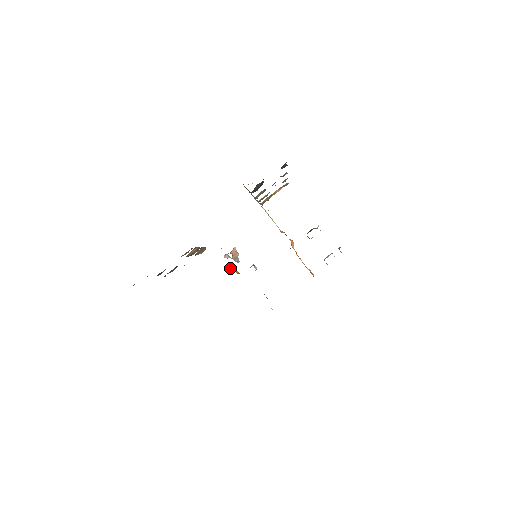
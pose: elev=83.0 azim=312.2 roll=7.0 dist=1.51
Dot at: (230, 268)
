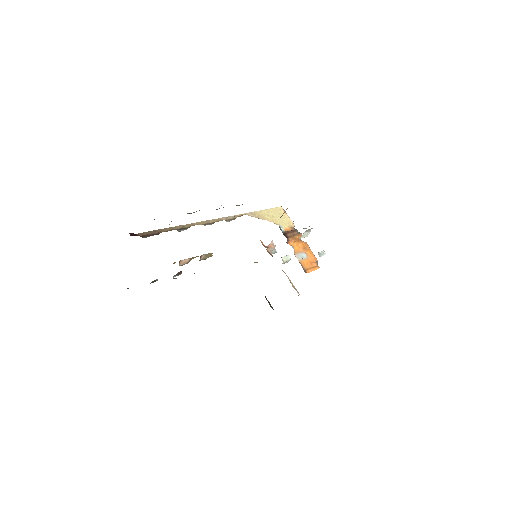
Dot at: (255, 262)
